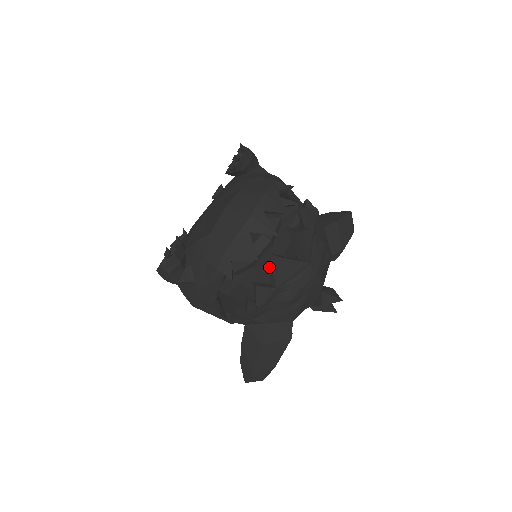
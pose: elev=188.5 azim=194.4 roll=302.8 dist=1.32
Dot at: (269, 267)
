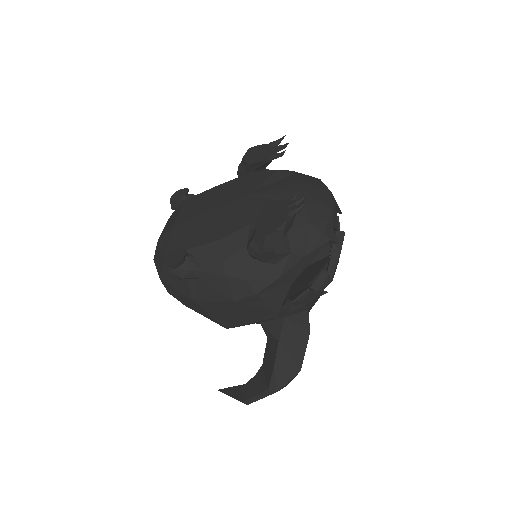
Dot at: occluded
